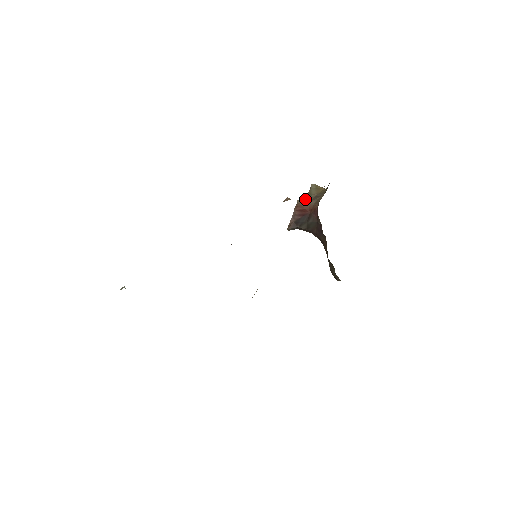
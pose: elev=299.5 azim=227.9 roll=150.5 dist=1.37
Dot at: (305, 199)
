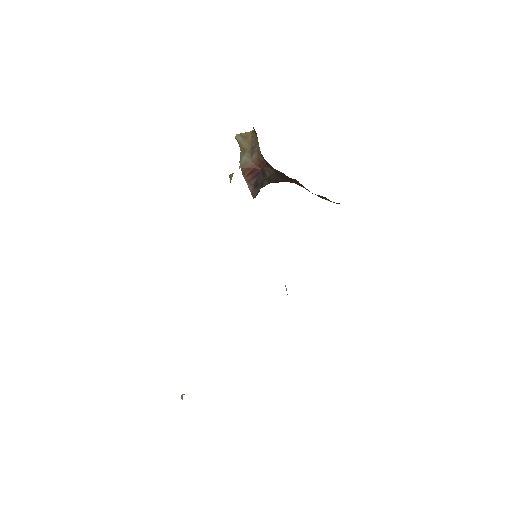
Dot at: (244, 159)
